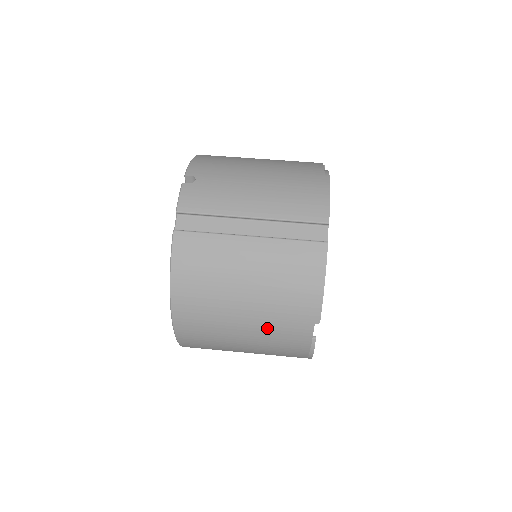
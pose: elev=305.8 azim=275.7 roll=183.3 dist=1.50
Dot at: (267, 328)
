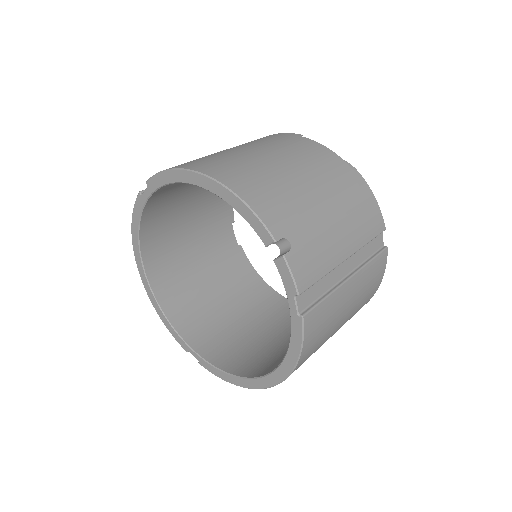
Dot at: occluded
